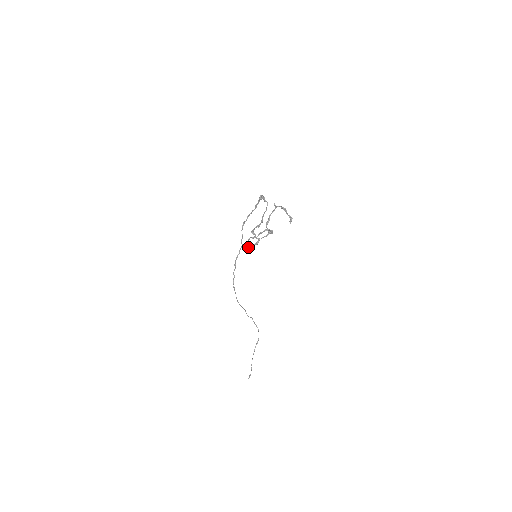
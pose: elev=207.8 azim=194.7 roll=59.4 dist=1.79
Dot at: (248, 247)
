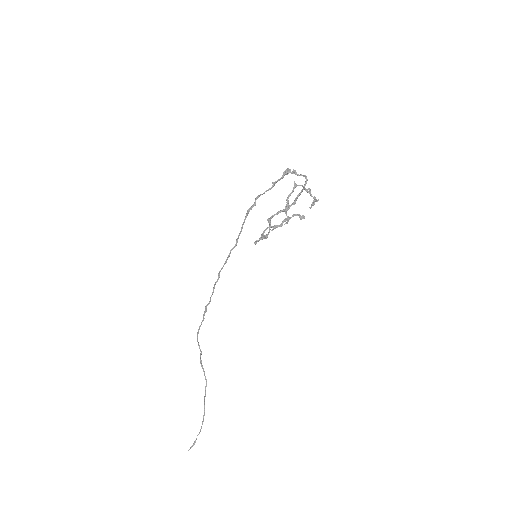
Dot at: (254, 243)
